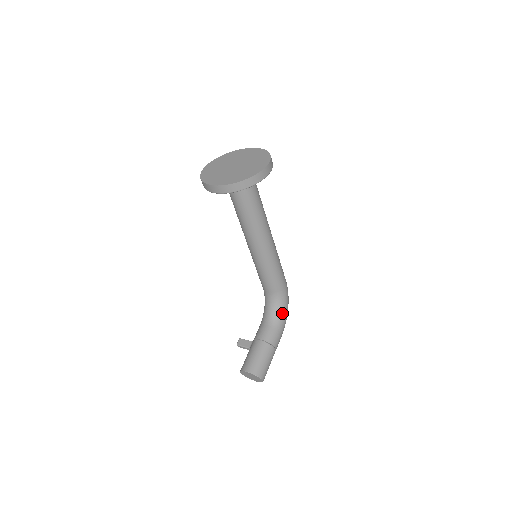
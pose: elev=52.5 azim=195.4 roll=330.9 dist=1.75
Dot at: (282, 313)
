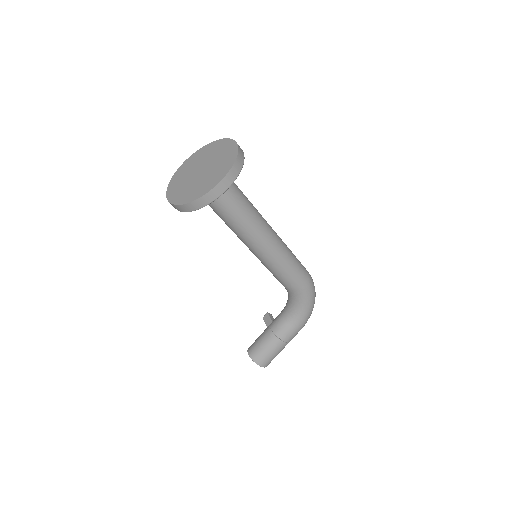
Dot at: (299, 311)
